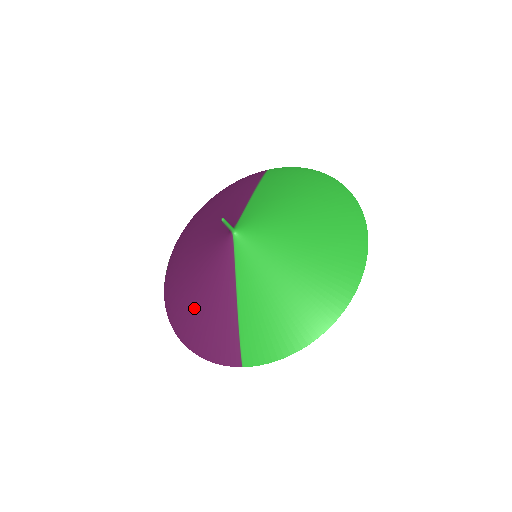
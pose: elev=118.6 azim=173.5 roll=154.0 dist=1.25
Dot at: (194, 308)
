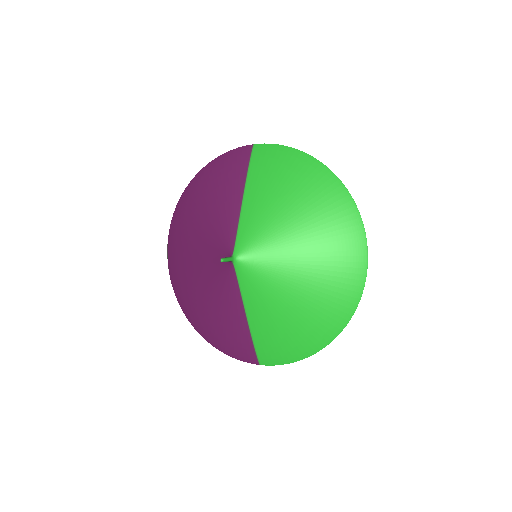
Dot at: (206, 314)
